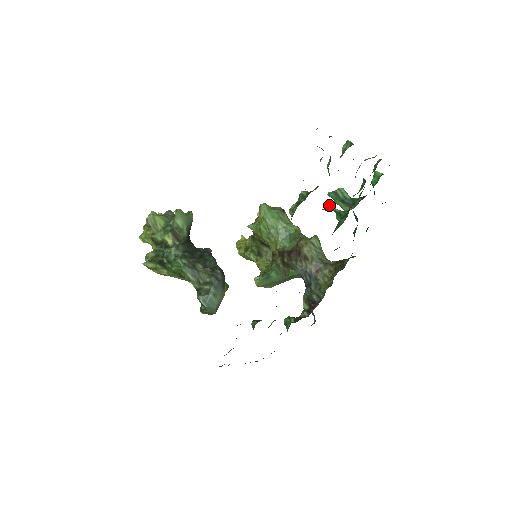
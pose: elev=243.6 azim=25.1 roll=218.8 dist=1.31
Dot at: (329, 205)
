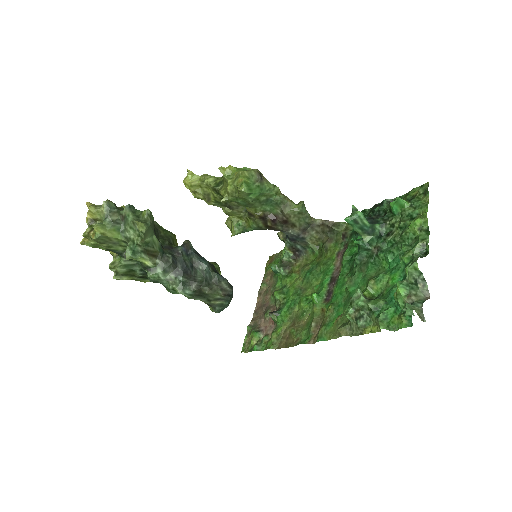
Dot at: (373, 285)
